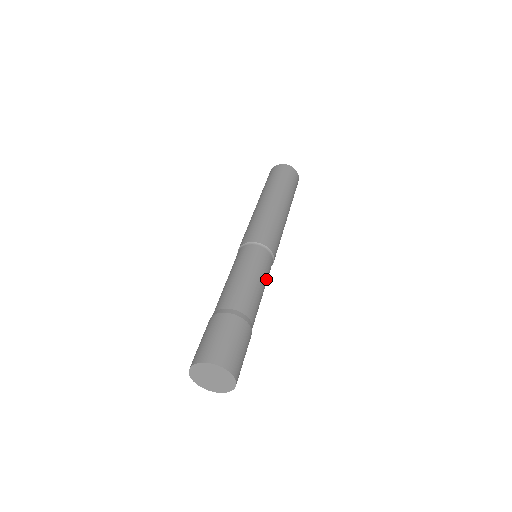
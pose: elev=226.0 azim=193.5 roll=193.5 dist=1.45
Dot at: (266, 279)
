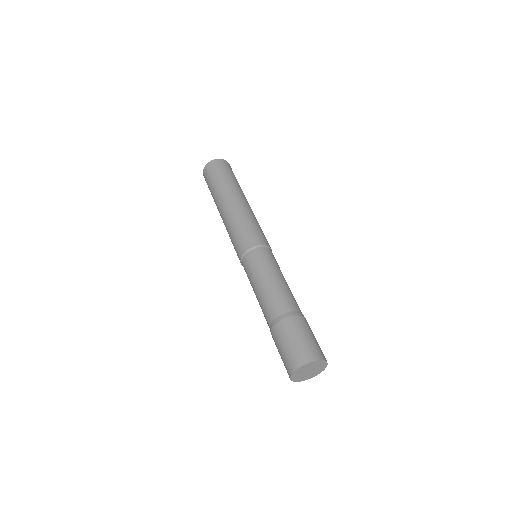
Dot at: occluded
